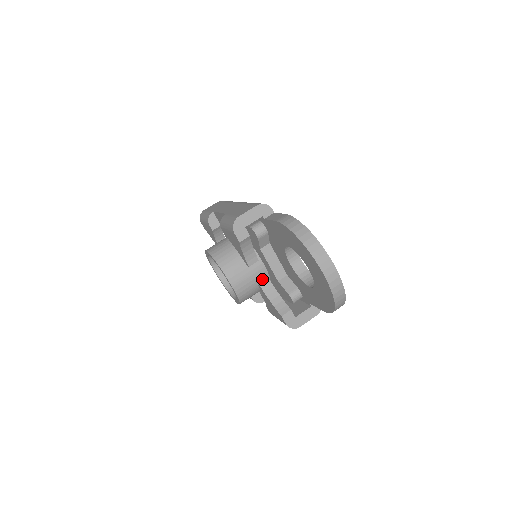
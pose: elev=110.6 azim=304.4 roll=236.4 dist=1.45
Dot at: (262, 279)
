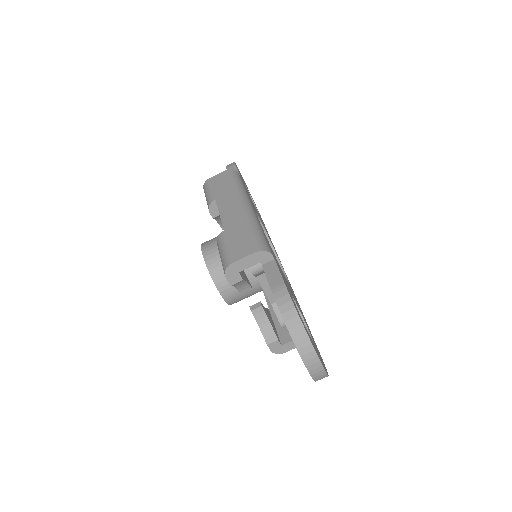
Dot at: (257, 290)
